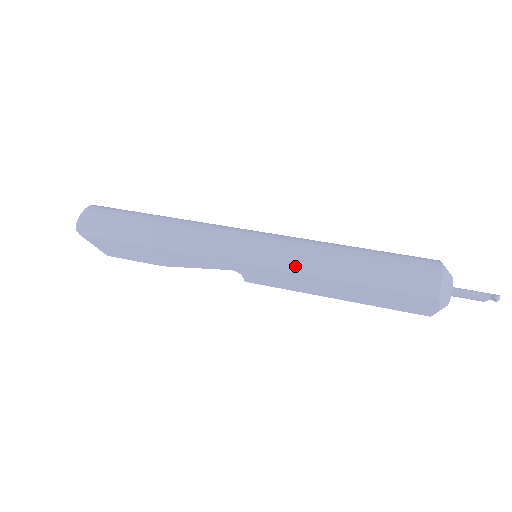
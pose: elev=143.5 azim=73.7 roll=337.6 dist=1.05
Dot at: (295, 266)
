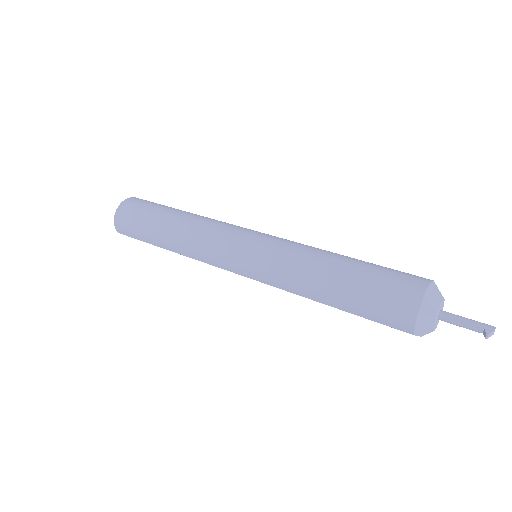
Dot at: (279, 284)
